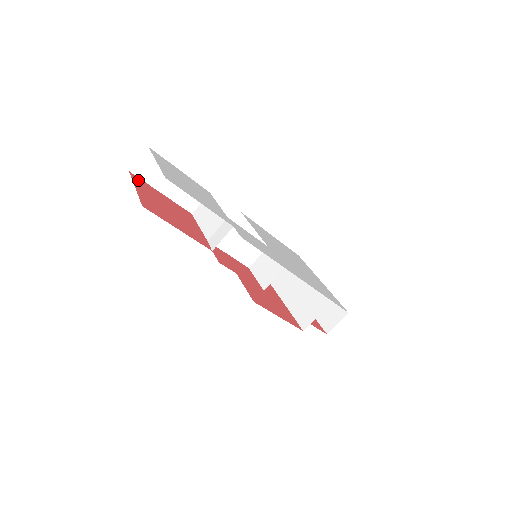
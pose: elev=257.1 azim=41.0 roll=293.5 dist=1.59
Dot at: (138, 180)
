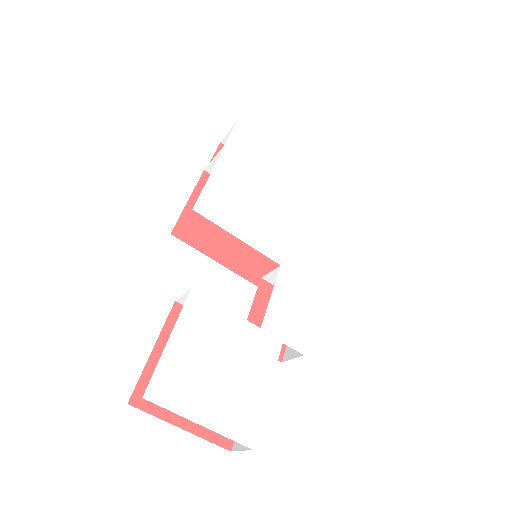
Dot at: occluded
